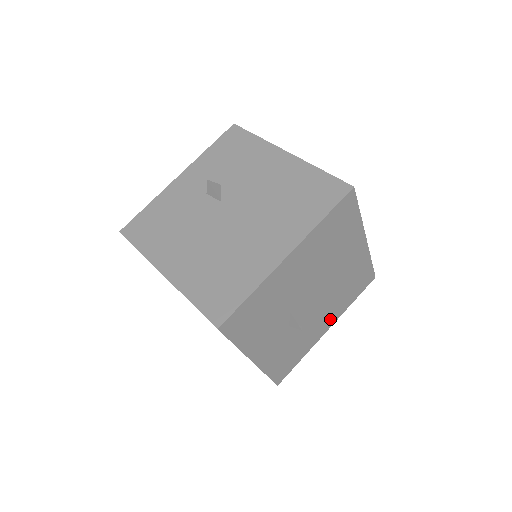
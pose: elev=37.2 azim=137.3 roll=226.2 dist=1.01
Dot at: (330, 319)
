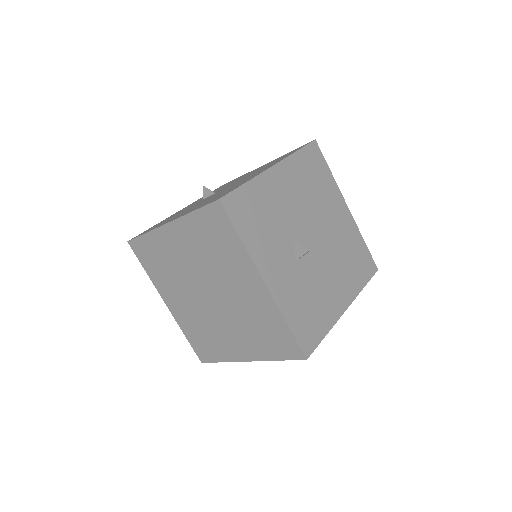
Dot at: (344, 293)
